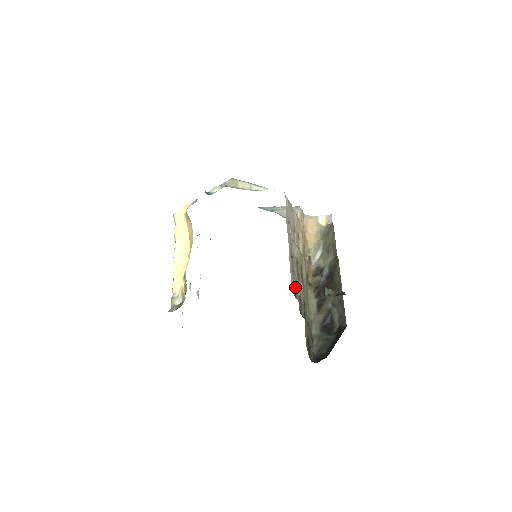
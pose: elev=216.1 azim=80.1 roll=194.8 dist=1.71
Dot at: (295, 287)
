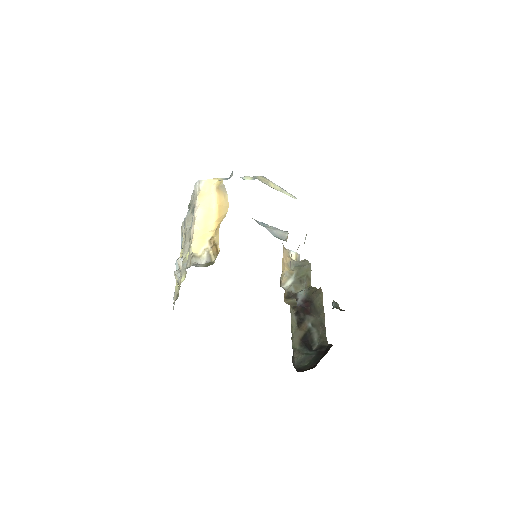
Dot at: occluded
